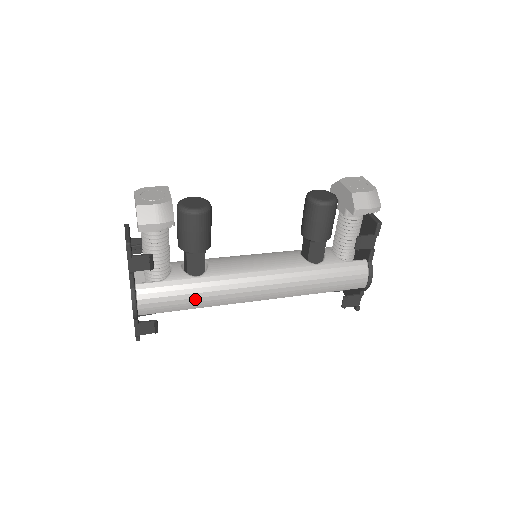
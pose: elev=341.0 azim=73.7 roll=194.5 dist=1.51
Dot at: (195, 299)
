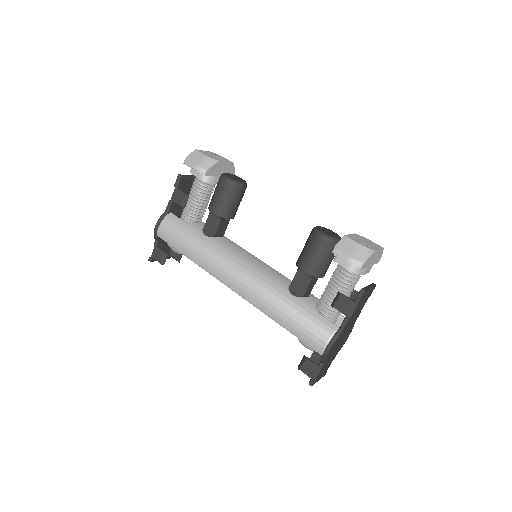
Dot at: (191, 248)
